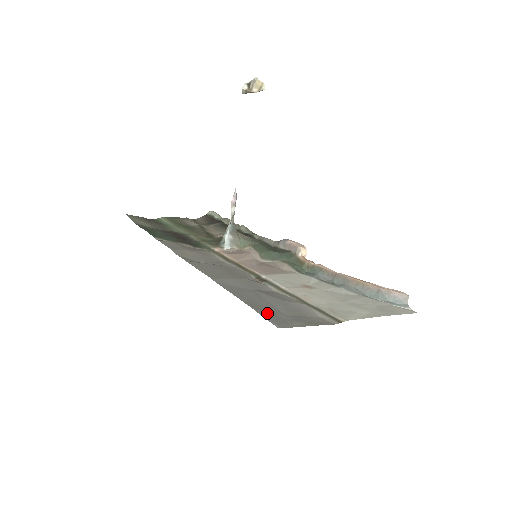
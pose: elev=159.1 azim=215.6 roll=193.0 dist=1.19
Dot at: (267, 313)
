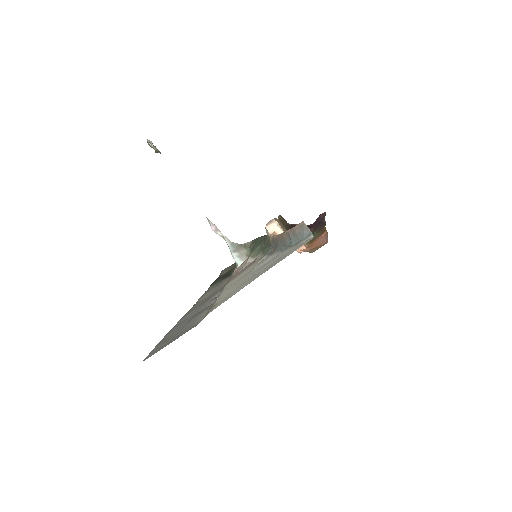
Dot at: (159, 346)
